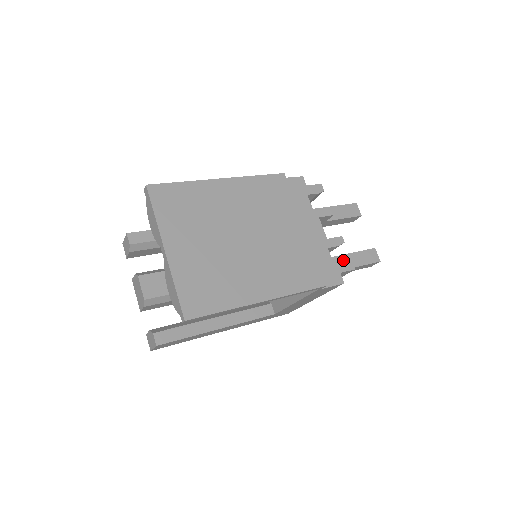
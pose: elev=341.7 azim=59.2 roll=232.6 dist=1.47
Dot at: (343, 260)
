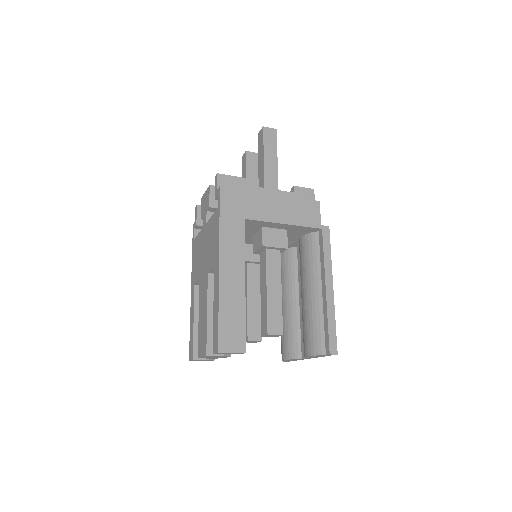
Dot at: occluded
